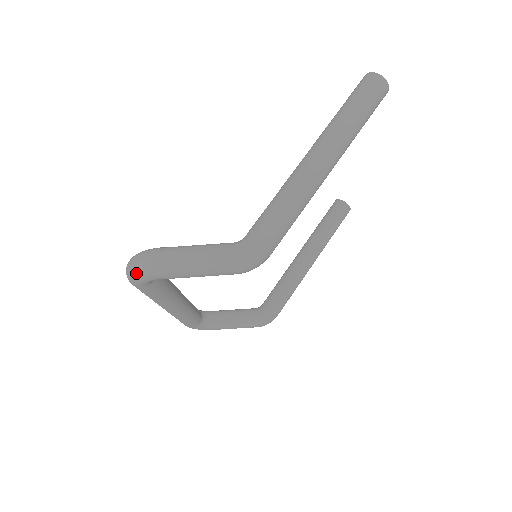
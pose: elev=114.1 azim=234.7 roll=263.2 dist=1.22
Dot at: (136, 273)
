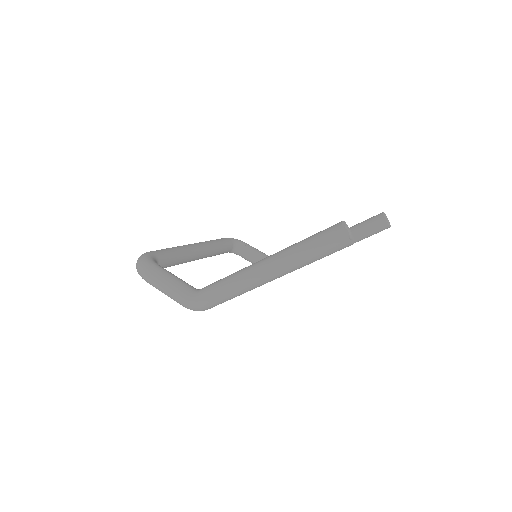
Dot at: (137, 271)
